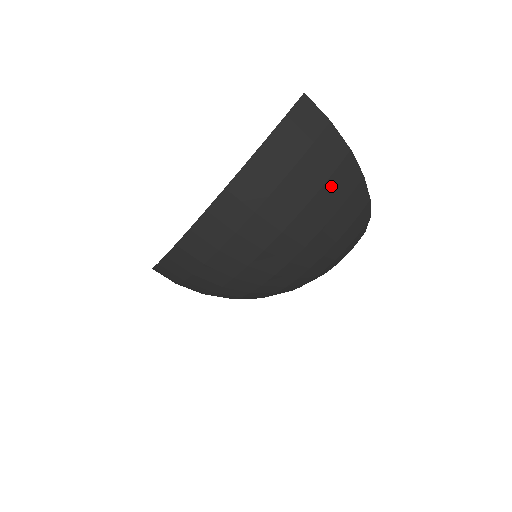
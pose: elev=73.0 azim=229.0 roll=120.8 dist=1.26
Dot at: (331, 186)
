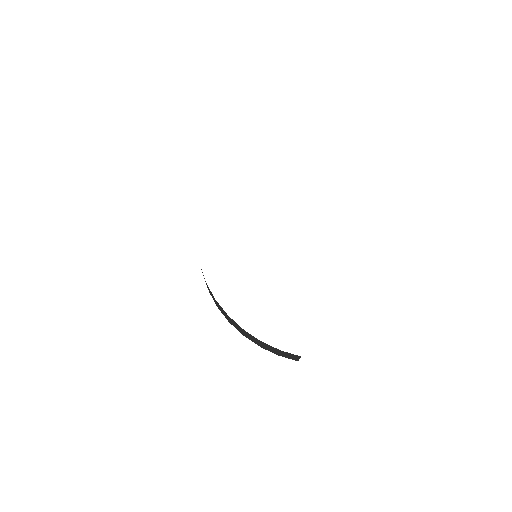
Dot at: occluded
